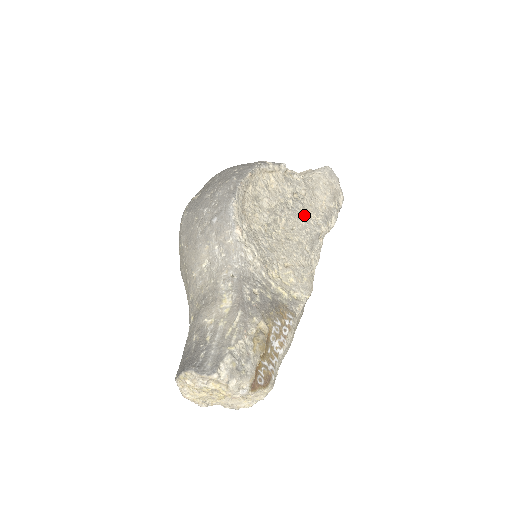
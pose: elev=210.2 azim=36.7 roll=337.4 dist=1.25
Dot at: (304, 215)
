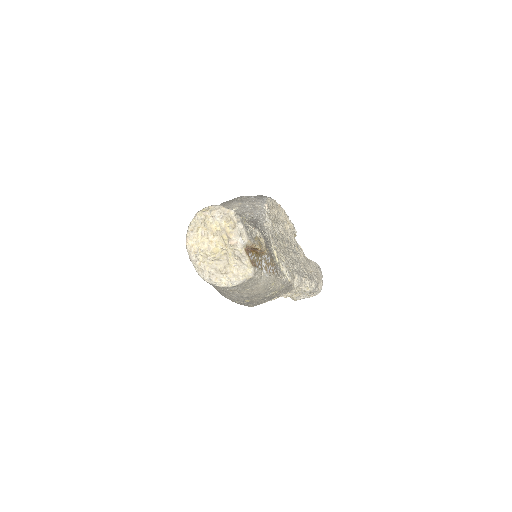
Dot at: (298, 260)
